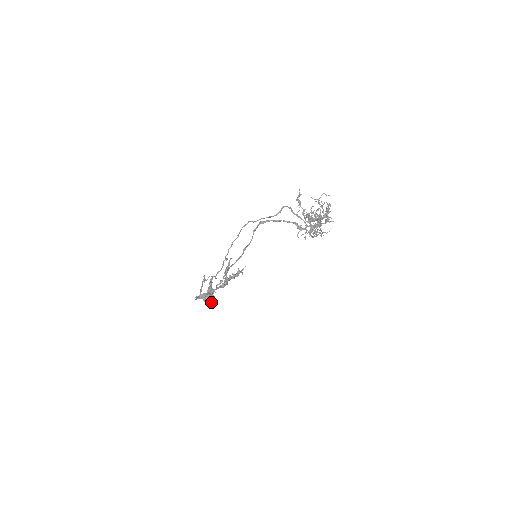
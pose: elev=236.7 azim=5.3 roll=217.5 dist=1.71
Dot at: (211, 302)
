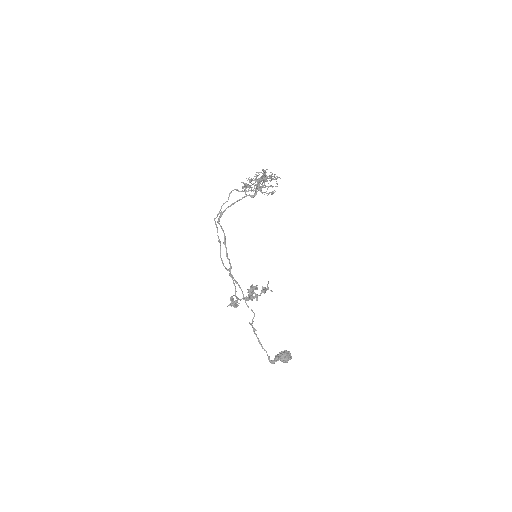
Dot at: (289, 358)
